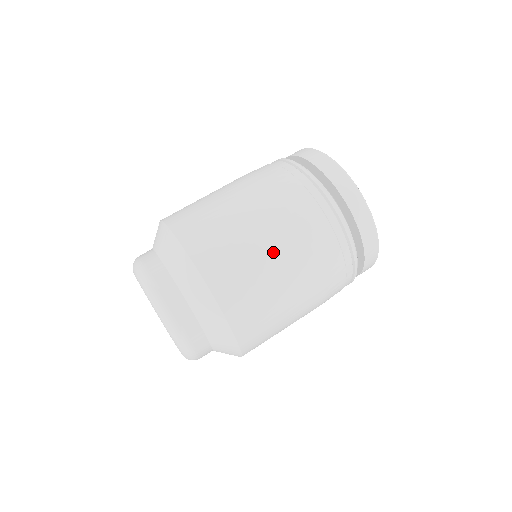
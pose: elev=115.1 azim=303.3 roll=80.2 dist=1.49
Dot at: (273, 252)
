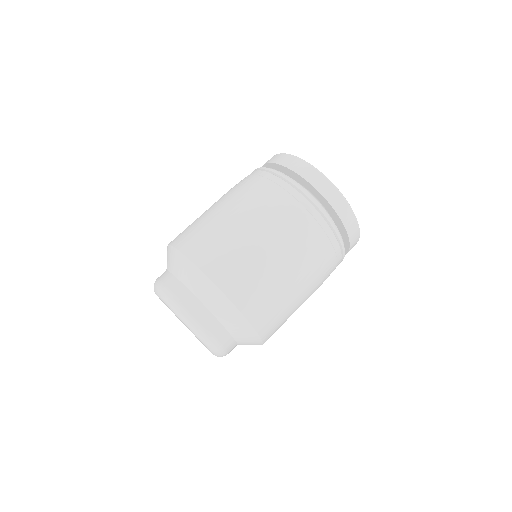
Dot at: (302, 300)
